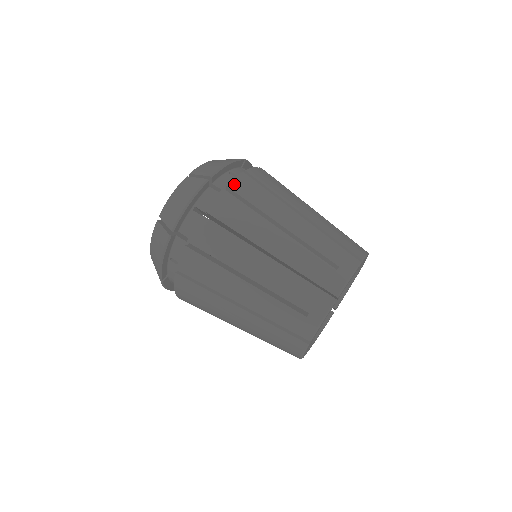
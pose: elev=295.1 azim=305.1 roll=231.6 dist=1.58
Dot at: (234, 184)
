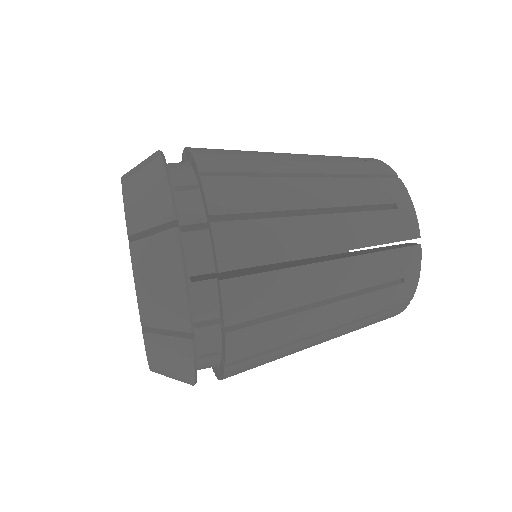
Dot at: occluded
